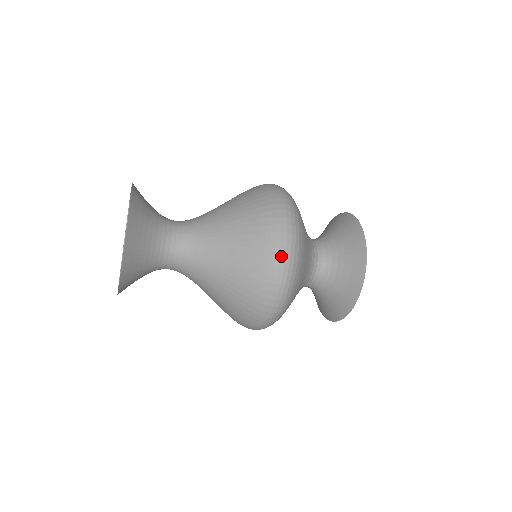
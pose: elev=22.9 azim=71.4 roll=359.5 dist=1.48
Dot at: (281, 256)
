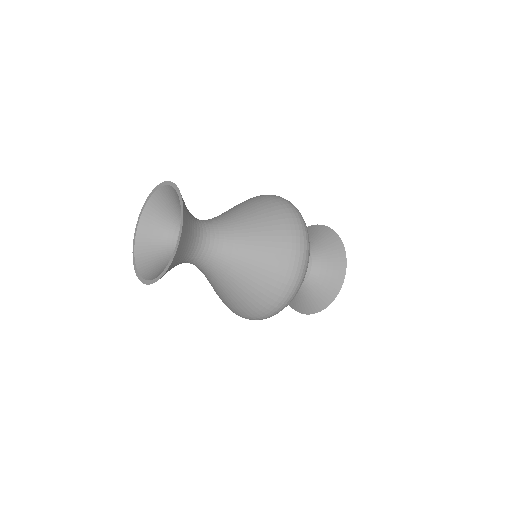
Dot at: (301, 242)
